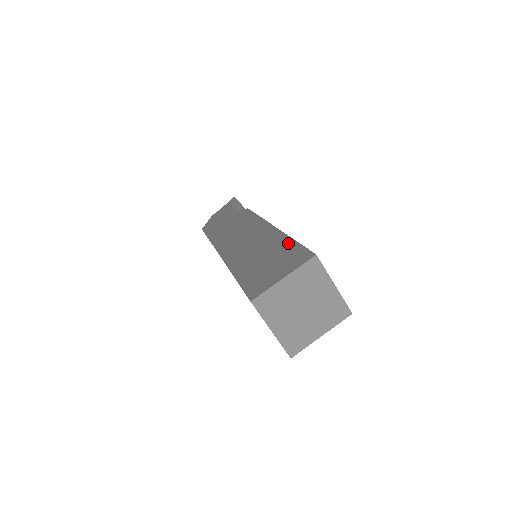
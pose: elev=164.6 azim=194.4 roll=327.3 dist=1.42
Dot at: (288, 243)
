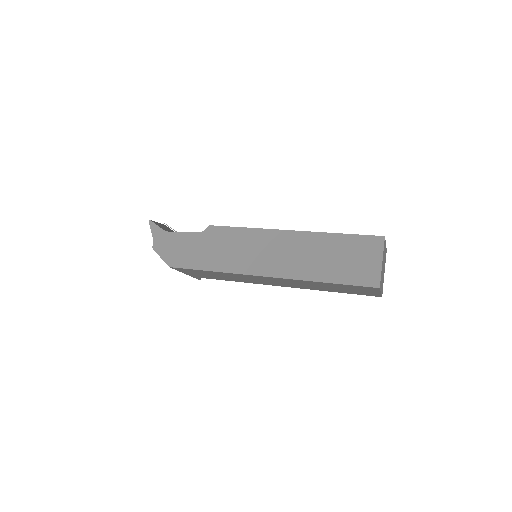
Dot at: (340, 238)
